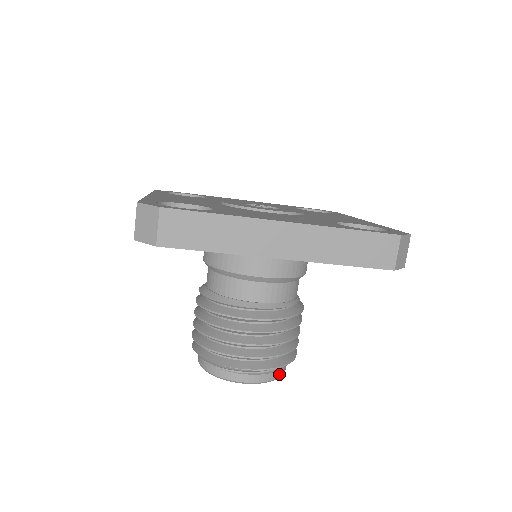
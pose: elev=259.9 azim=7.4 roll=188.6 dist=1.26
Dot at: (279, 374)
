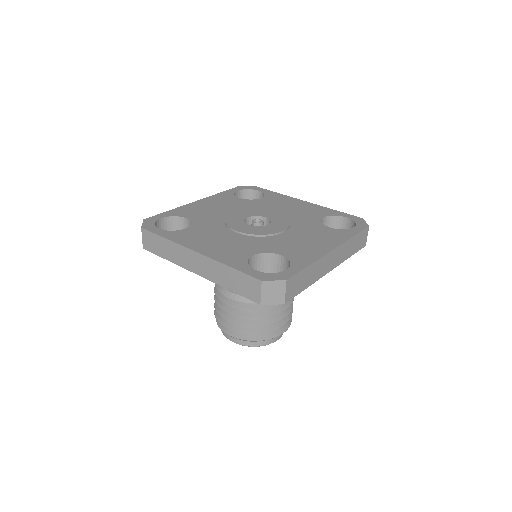
Dot at: occluded
